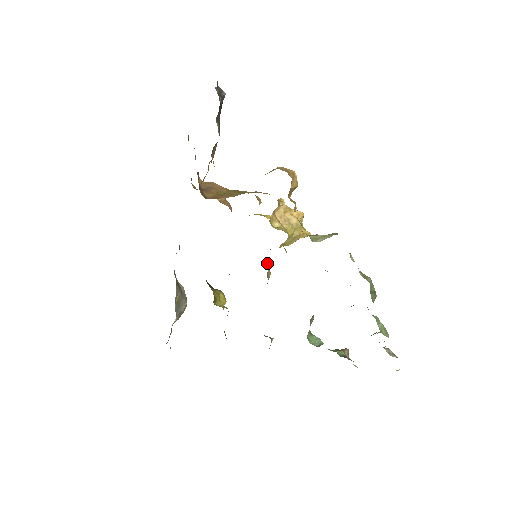
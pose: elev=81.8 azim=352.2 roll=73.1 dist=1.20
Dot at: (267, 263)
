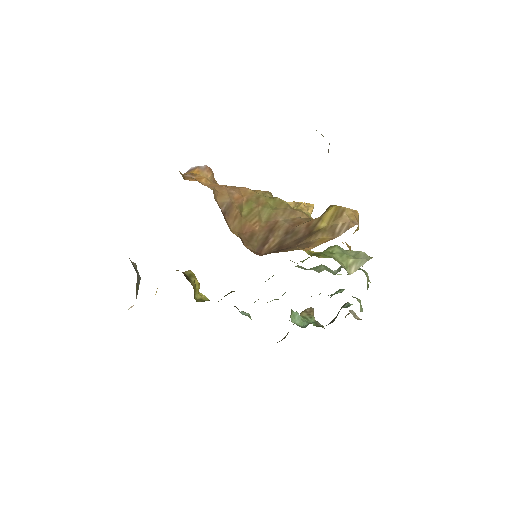
Dot at: occluded
